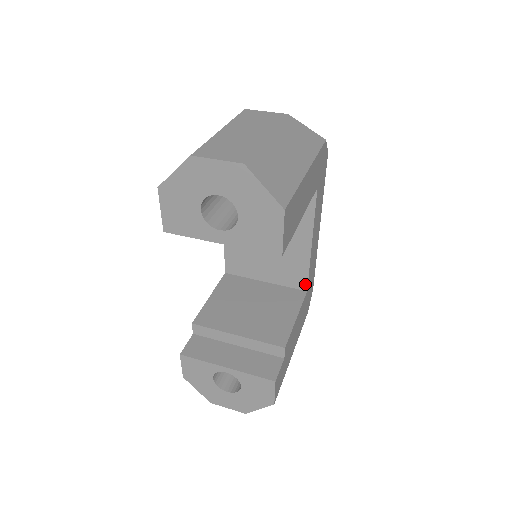
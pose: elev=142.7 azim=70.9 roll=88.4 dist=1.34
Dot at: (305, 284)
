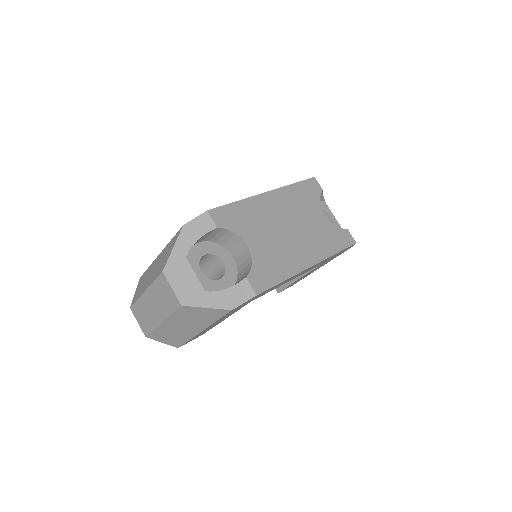
Dot at: occluded
